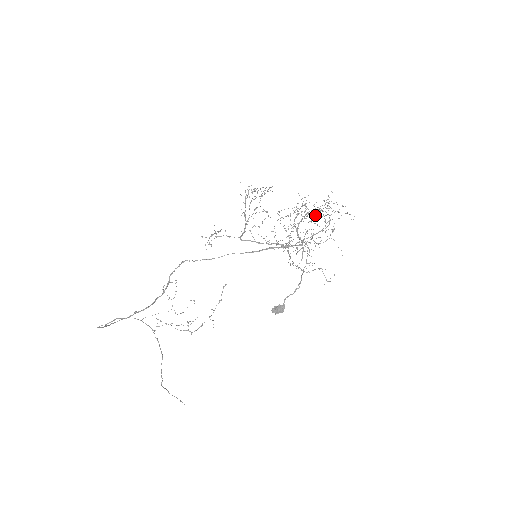
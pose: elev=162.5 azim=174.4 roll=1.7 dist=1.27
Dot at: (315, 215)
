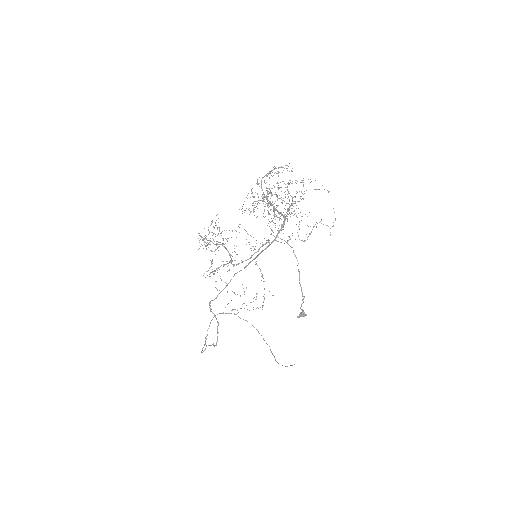
Dot at: occluded
